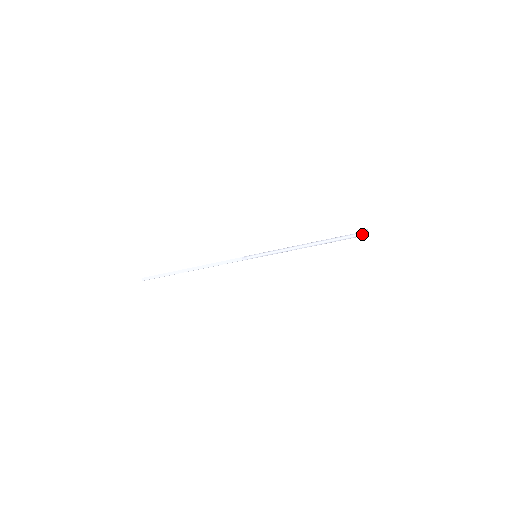
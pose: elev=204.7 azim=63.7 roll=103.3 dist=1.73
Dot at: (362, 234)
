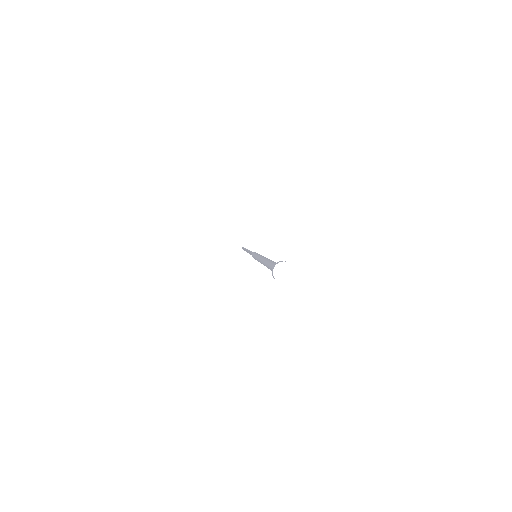
Dot at: occluded
